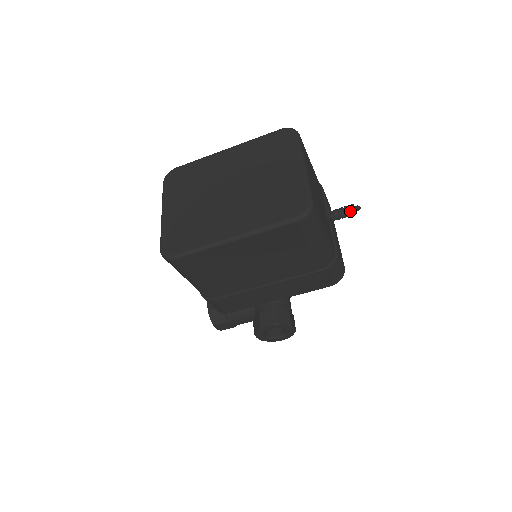
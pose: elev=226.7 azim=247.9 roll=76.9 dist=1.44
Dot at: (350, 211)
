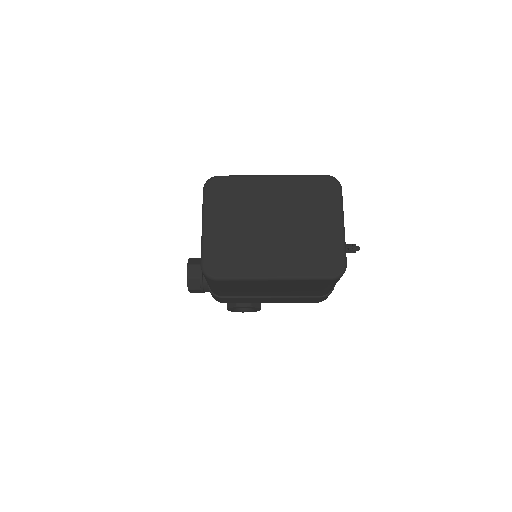
Dot at: (352, 250)
